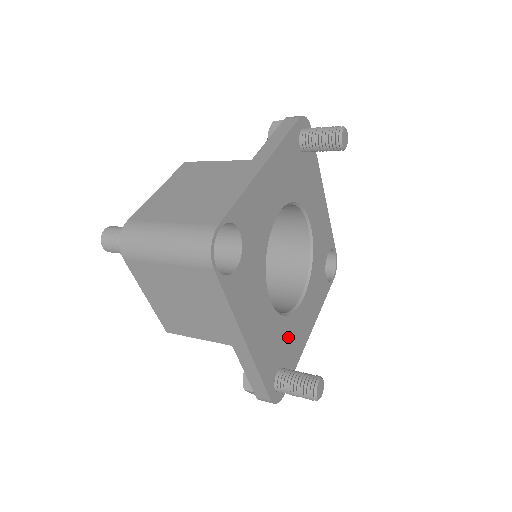
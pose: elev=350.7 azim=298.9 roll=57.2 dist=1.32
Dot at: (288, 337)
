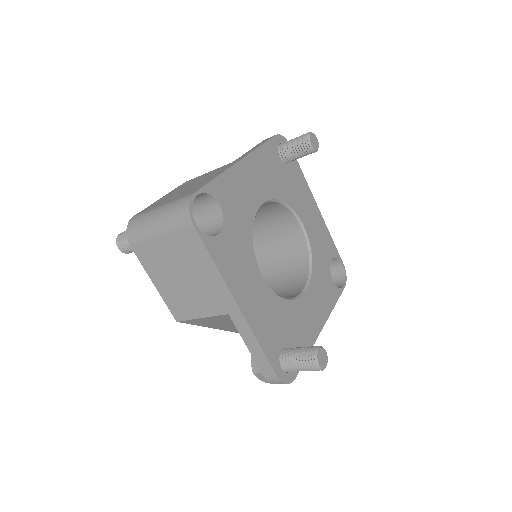
Dot at: (291, 321)
